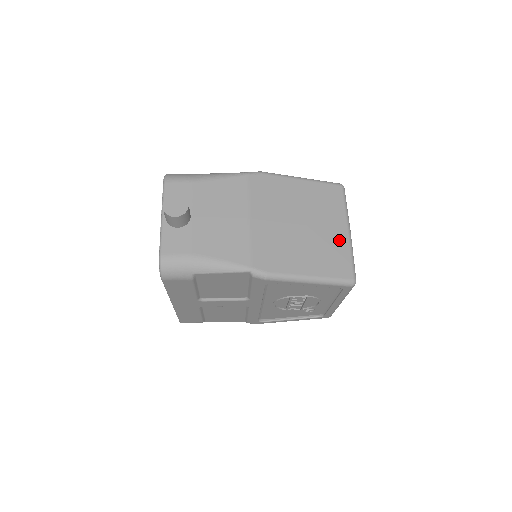
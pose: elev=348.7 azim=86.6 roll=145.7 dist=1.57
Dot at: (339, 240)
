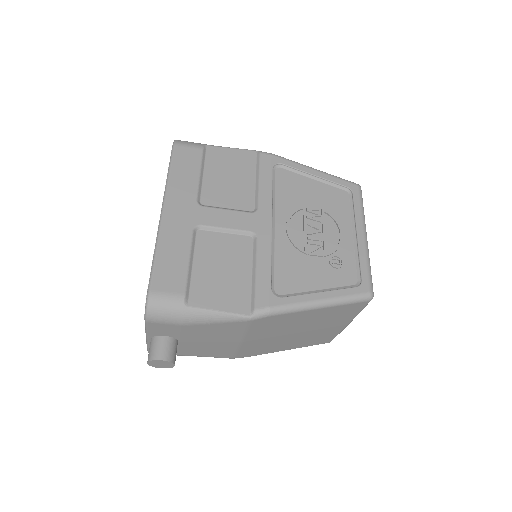
Dot at: occluded
